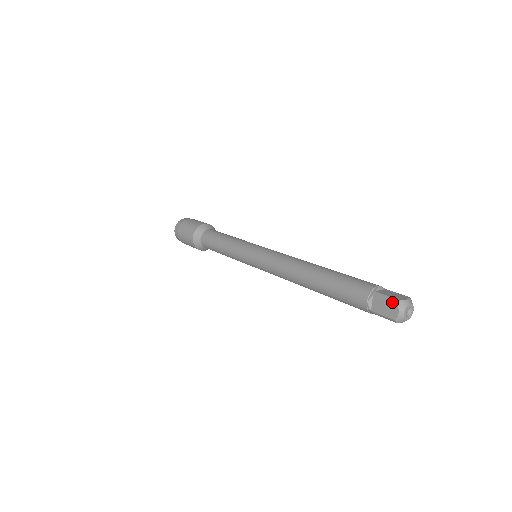
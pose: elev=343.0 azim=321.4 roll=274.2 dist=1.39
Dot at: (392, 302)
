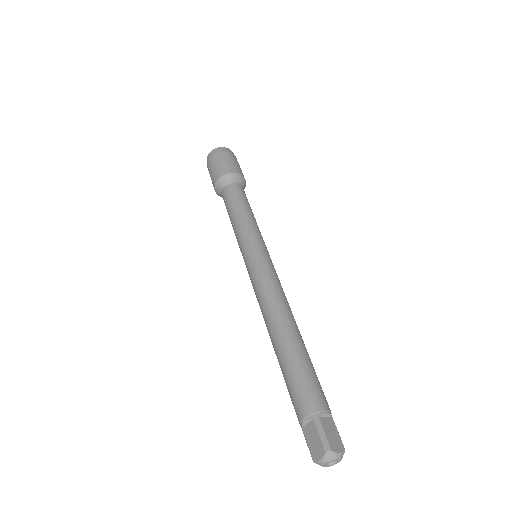
Dot at: (311, 455)
